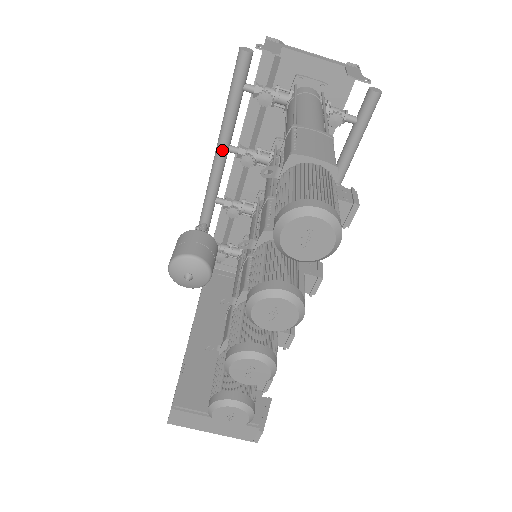
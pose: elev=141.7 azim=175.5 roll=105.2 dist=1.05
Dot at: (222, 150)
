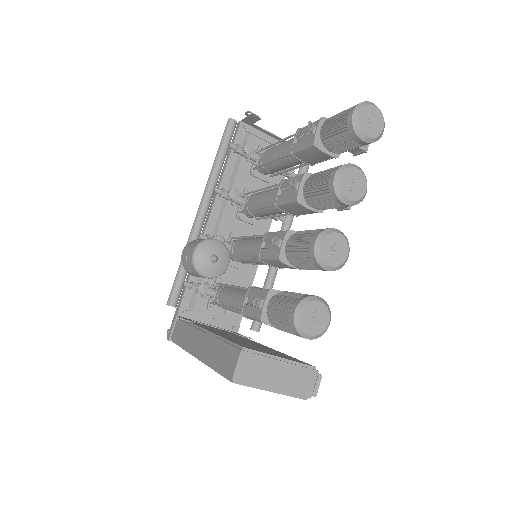
Dot at: (212, 188)
